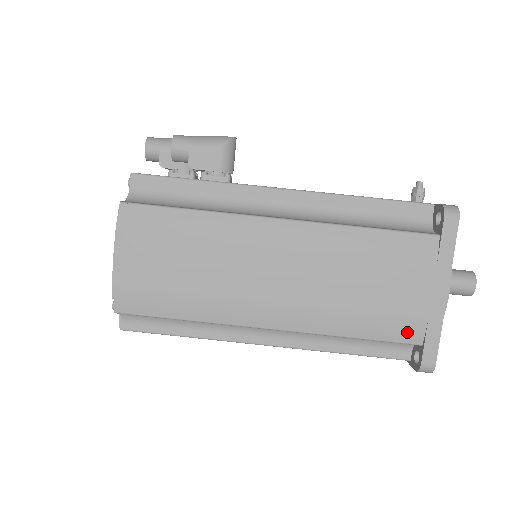
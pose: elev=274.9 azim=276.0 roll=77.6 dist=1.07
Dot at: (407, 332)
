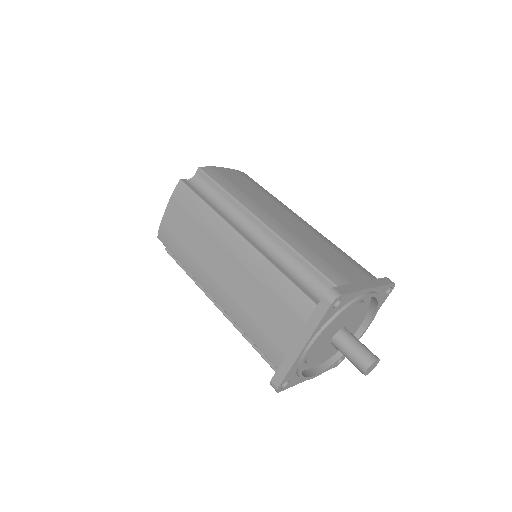
Dot at: (335, 277)
